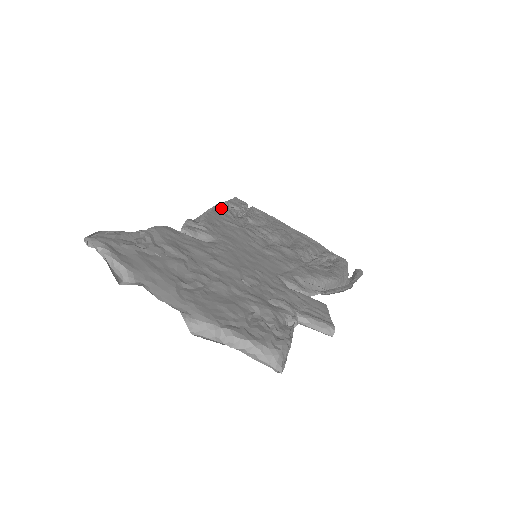
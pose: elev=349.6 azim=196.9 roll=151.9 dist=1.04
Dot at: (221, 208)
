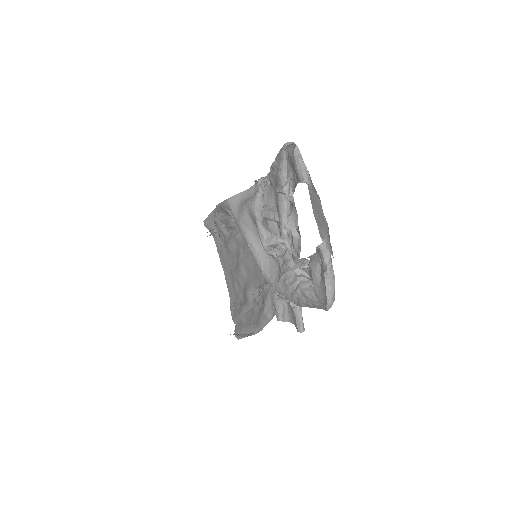
Dot at: occluded
